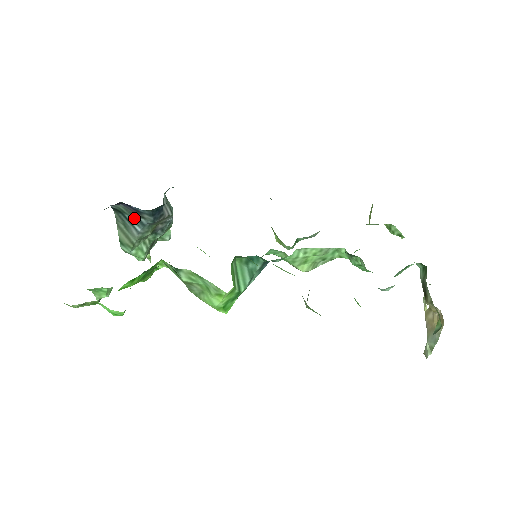
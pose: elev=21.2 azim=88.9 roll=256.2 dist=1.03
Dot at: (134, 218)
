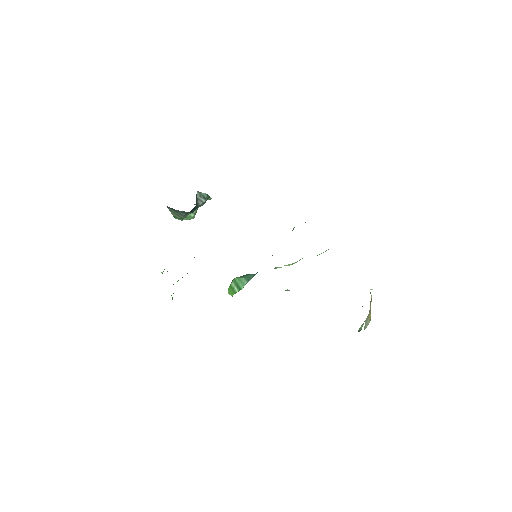
Dot at: (178, 211)
